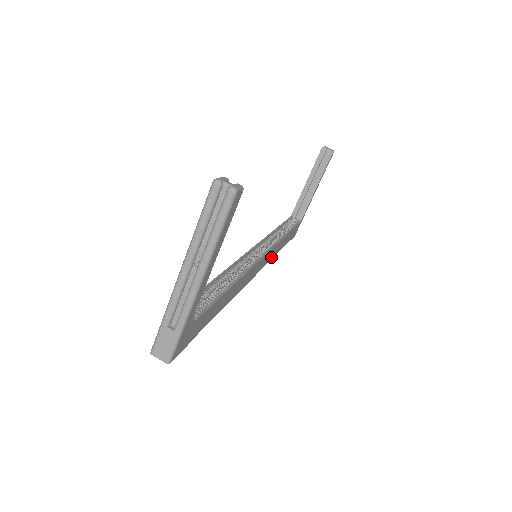
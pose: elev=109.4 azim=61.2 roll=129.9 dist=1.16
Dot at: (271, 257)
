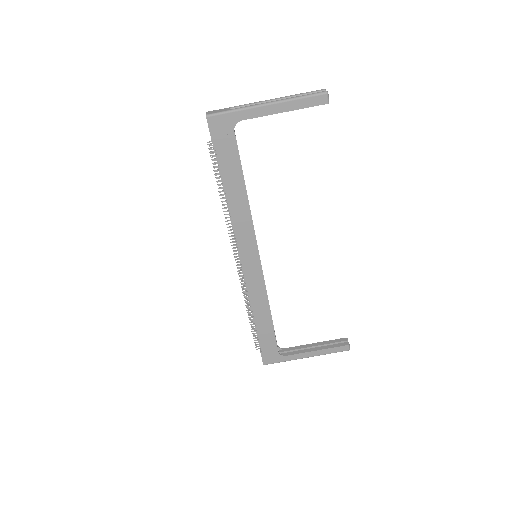
Dot at: (252, 294)
